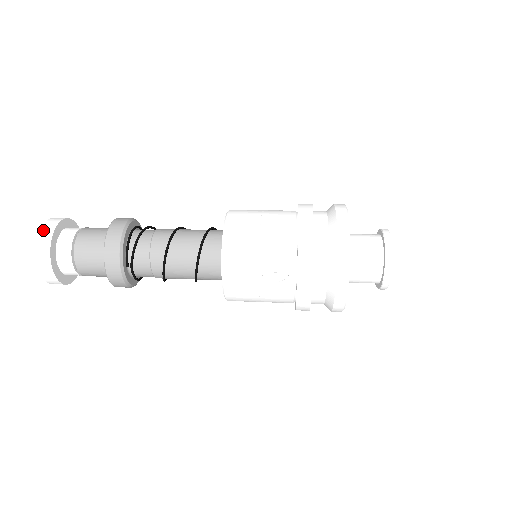
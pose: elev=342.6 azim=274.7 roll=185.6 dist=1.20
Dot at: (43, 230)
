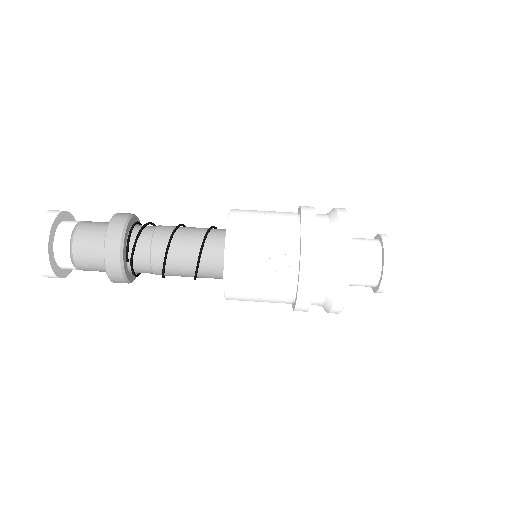
Dot at: (41, 221)
